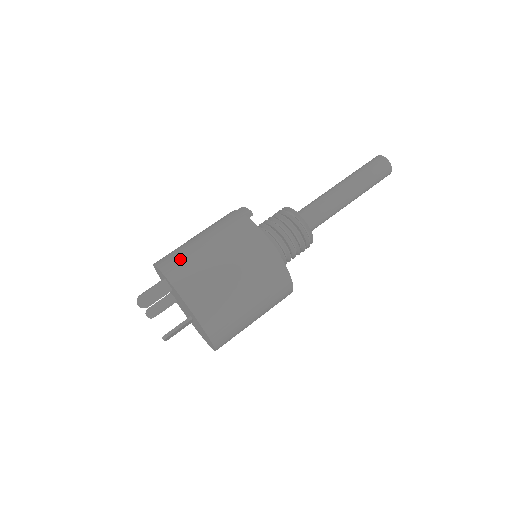
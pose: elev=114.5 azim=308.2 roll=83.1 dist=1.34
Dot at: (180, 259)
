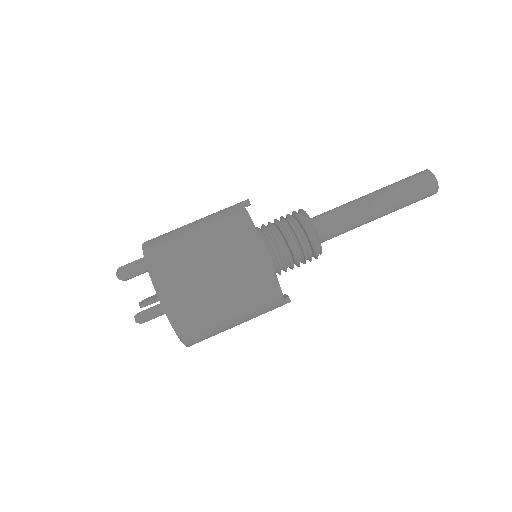
Dot at: (164, 234)
